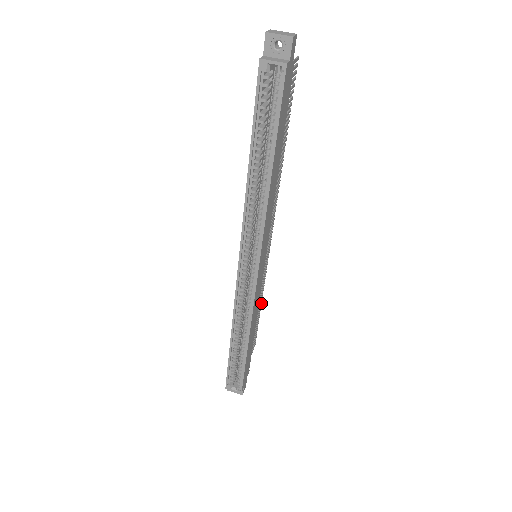
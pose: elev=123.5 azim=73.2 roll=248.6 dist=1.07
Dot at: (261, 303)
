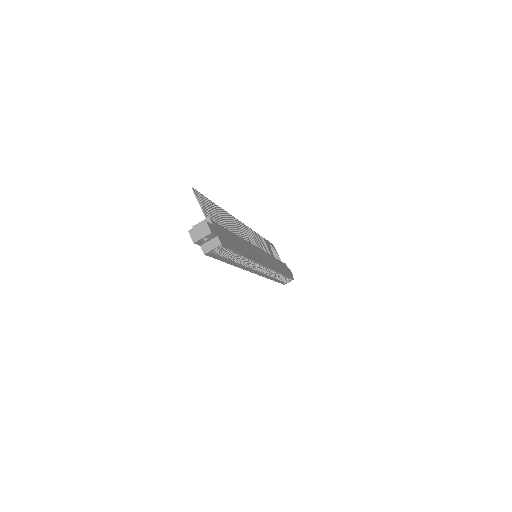
Dot at: (262, 238)
